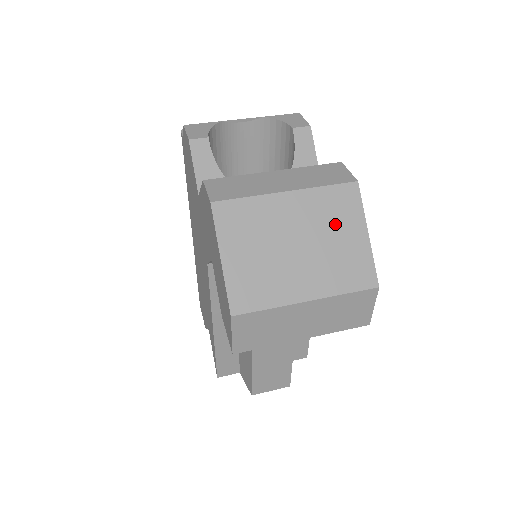
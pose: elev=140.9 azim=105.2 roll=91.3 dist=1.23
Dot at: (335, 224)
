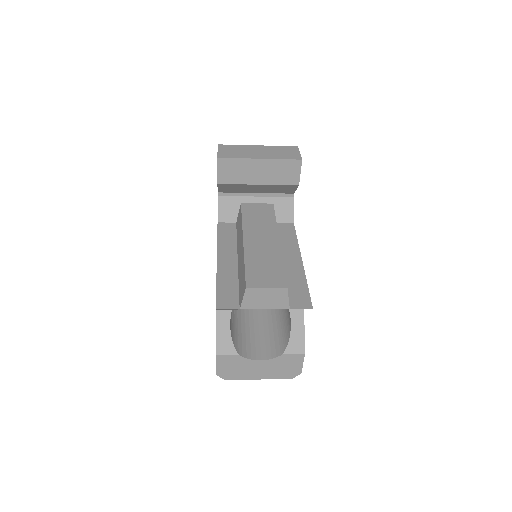
Dot at: occluded
